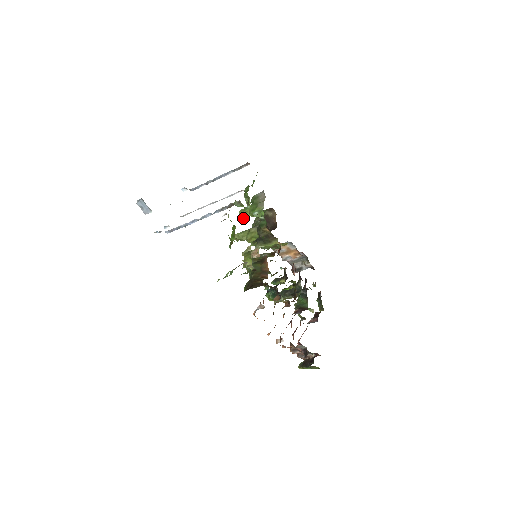
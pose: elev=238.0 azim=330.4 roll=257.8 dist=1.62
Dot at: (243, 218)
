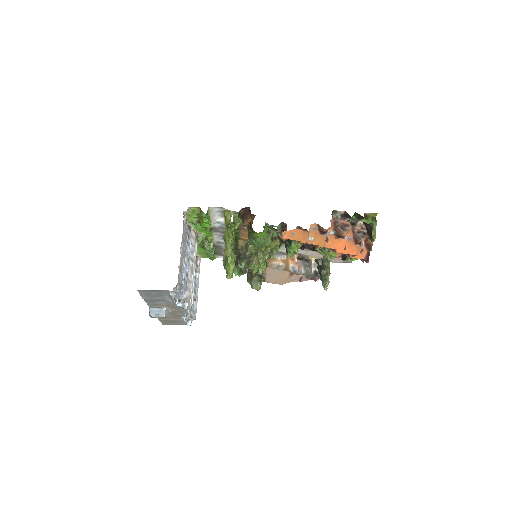
Dot at: (206, 229)
